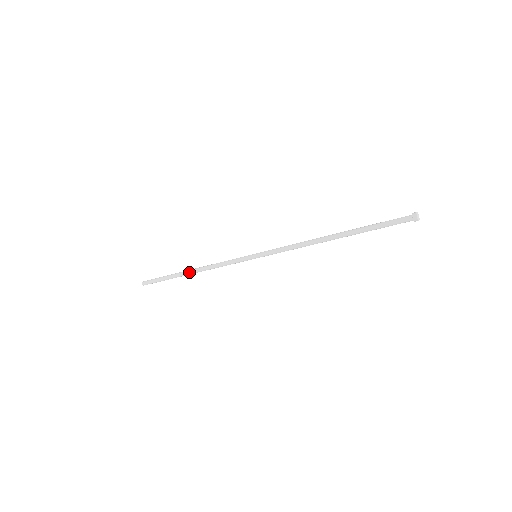
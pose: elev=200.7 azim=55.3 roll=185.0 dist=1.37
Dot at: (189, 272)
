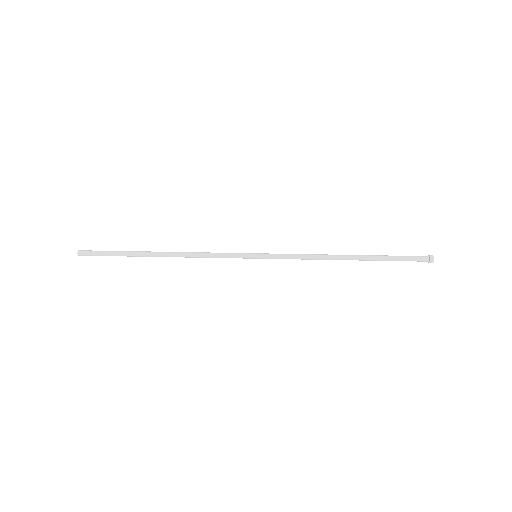
Dot at: occluded
